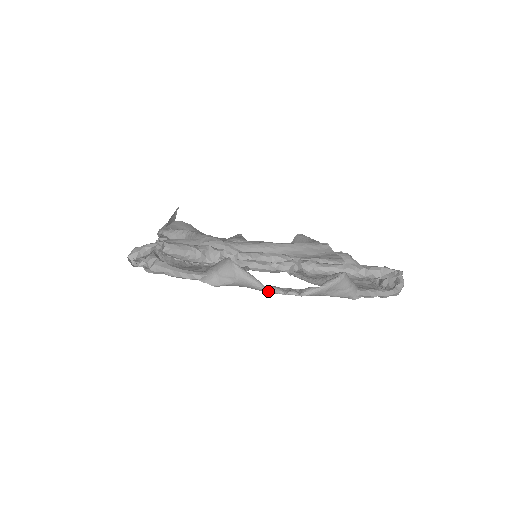
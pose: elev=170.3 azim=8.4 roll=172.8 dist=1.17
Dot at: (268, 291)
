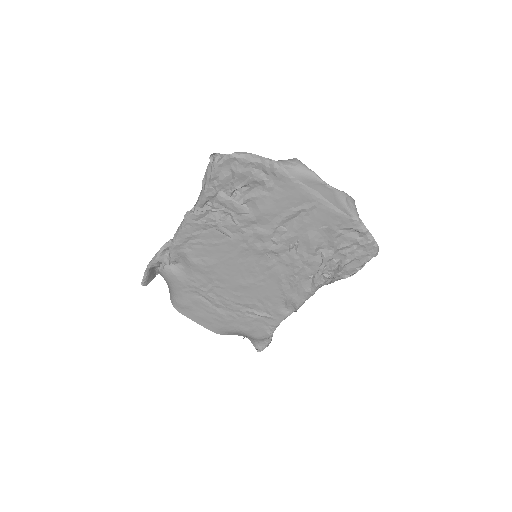
Dot at: (316, 176)
